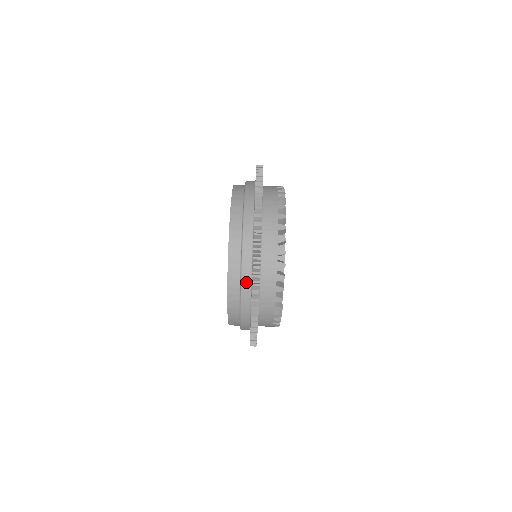
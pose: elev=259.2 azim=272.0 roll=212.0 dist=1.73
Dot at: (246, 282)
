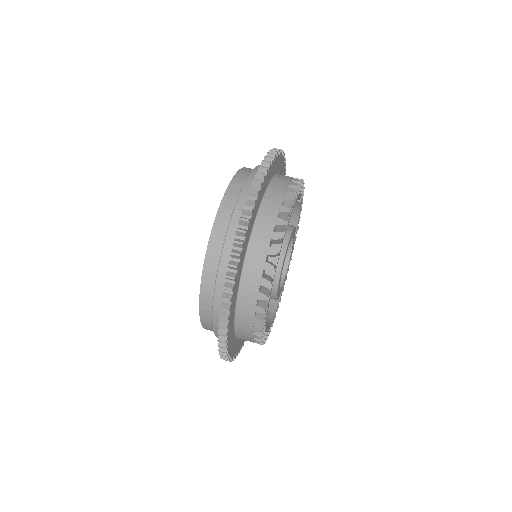
Dot at: (220, 294)
